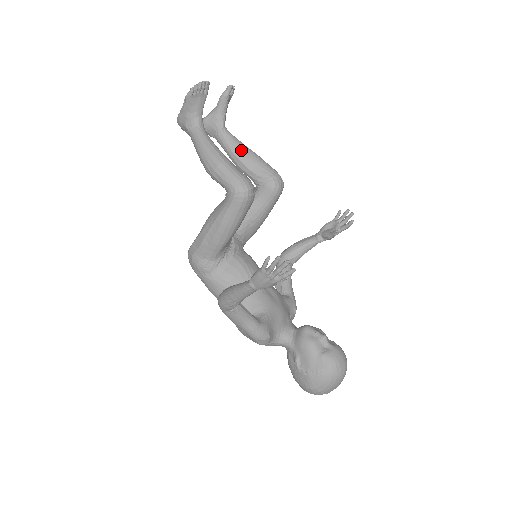
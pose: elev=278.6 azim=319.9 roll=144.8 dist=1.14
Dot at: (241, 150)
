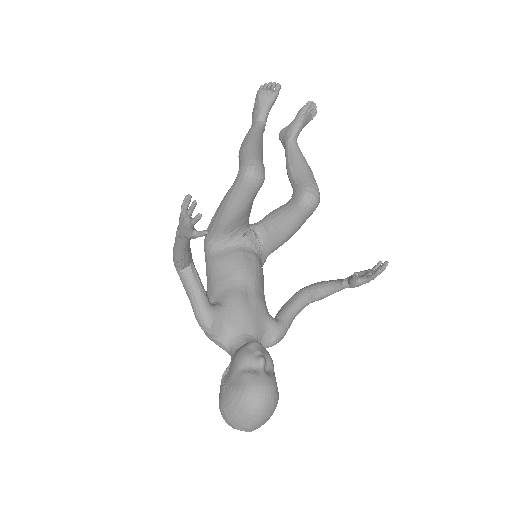
Dot at: (296, 159)
